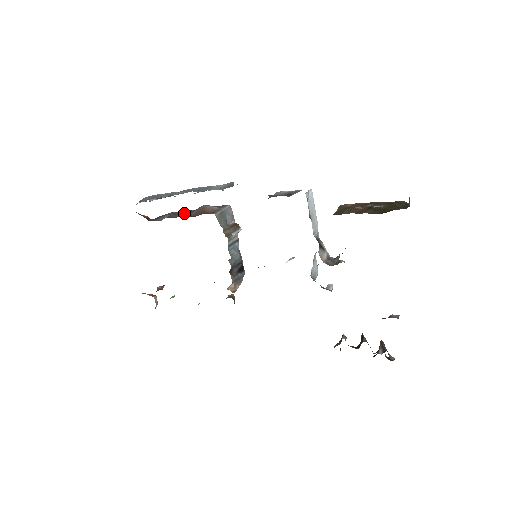
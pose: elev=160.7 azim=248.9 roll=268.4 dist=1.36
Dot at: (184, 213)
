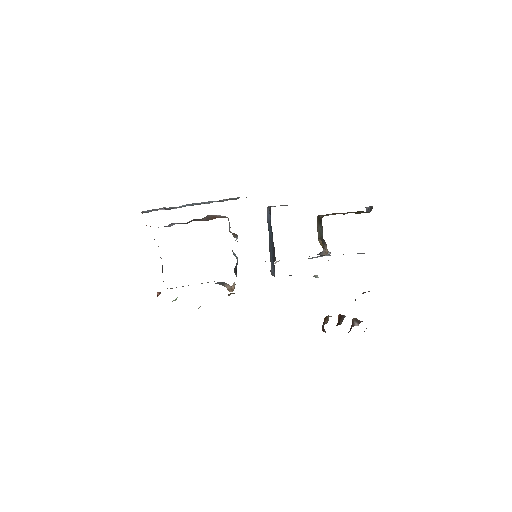
Dot at: (194, 220)
